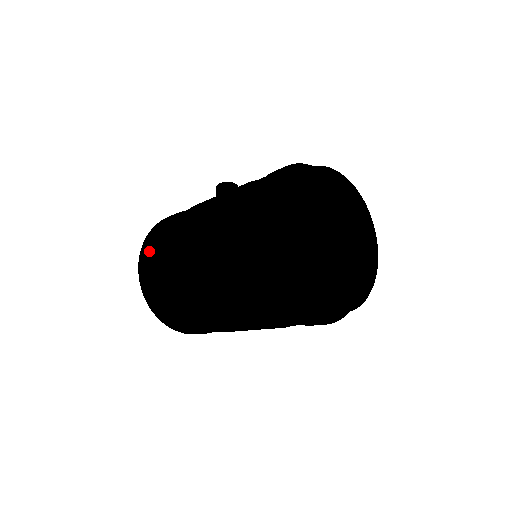
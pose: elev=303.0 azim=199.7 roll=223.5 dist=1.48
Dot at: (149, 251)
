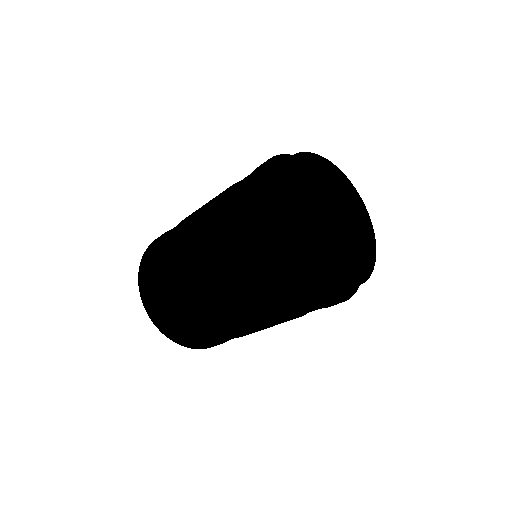
Dot at: occluded
